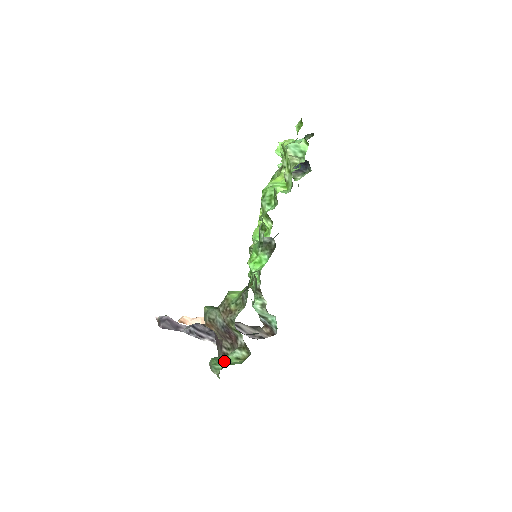
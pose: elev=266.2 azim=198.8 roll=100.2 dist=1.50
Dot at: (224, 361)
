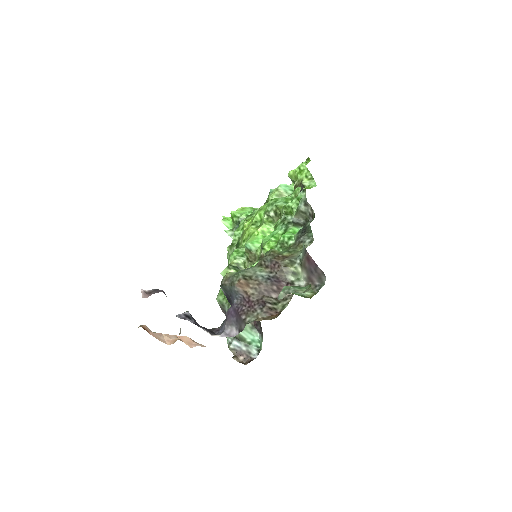
Dot at: occluded
